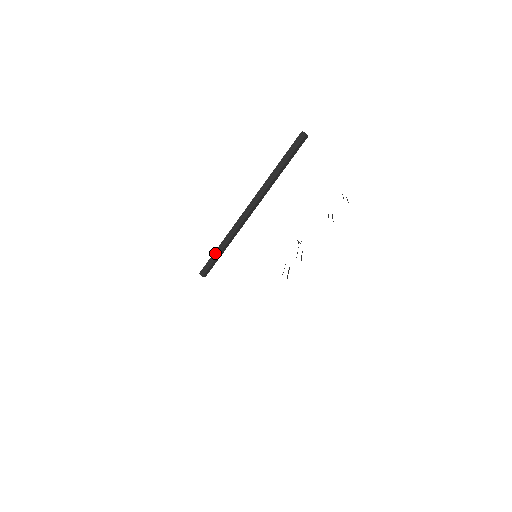
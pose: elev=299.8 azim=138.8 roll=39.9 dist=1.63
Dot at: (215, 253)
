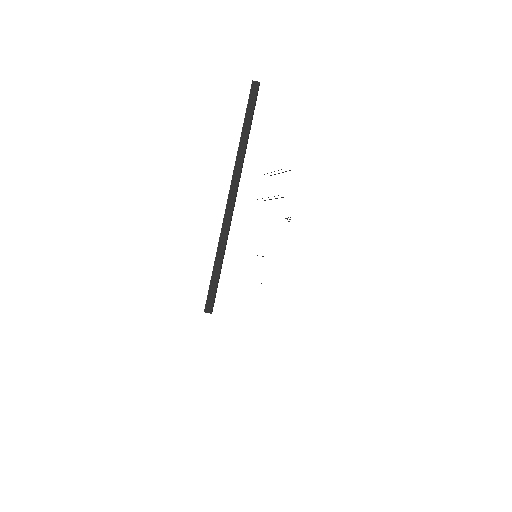
Dot at: (214, 274)
